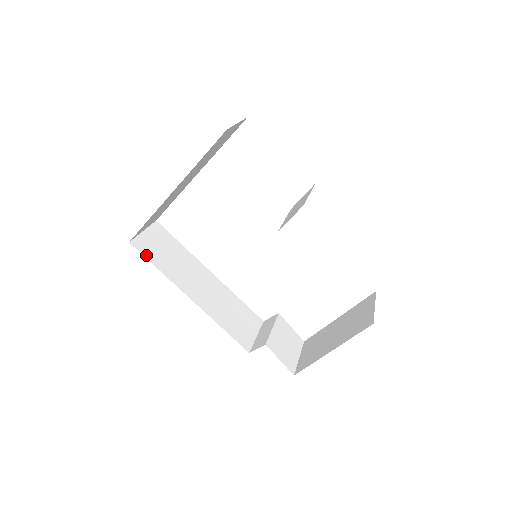
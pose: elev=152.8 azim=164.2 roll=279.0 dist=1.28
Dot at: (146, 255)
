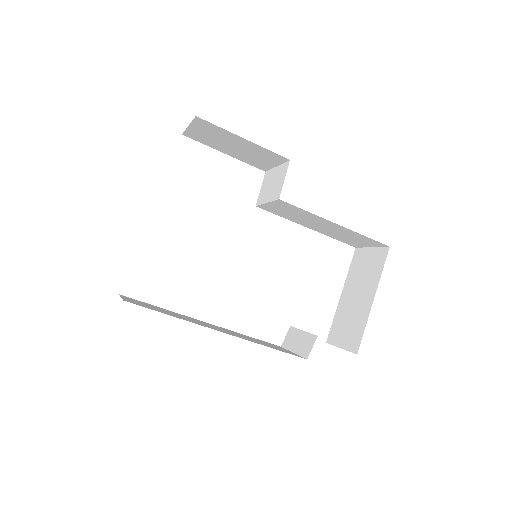
Dot at: (149, 308)
